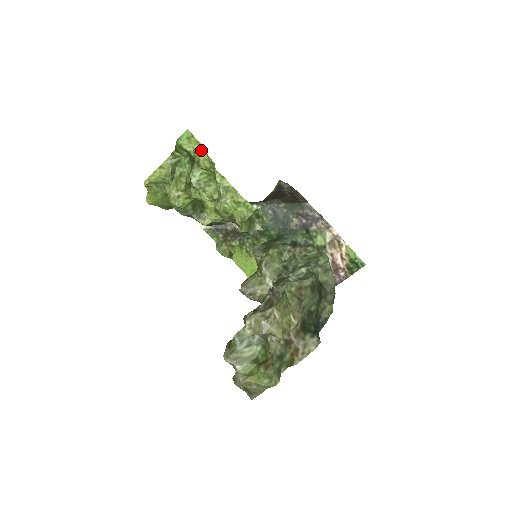
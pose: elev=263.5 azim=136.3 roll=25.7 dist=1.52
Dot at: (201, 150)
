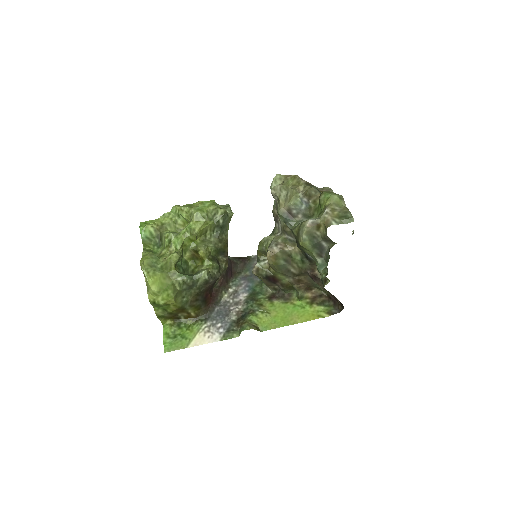
Dot at: (158, 220)
